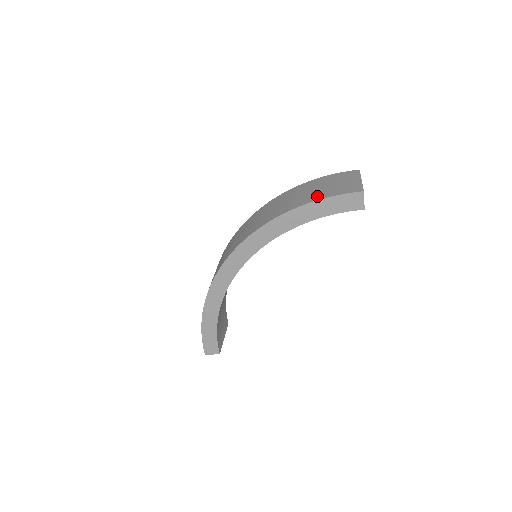
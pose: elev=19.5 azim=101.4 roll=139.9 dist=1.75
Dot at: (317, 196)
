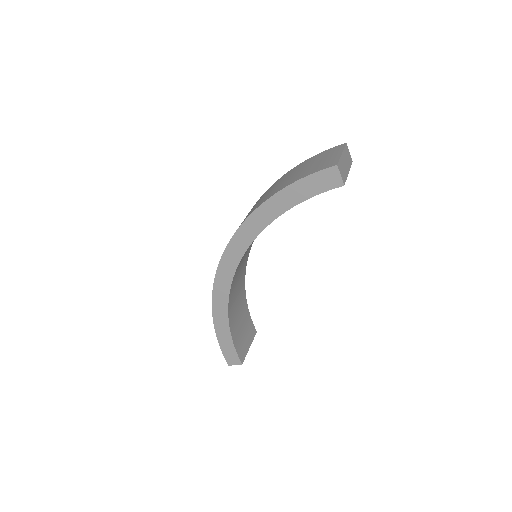
Dot at: (292, 180)
